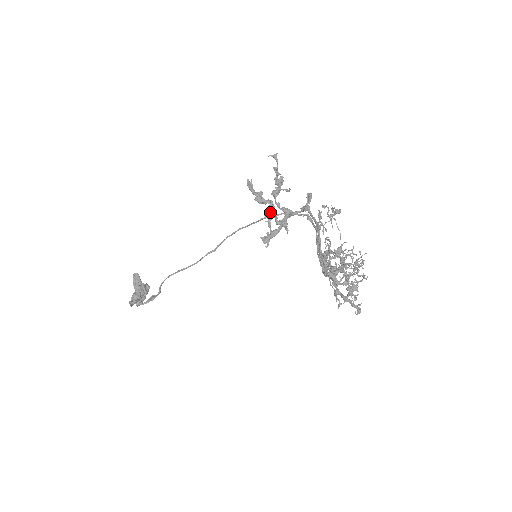
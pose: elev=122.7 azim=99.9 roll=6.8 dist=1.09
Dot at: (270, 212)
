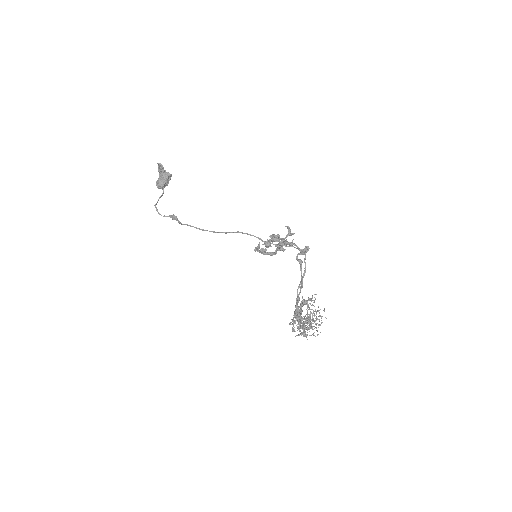
Dot at: (274, 237)
